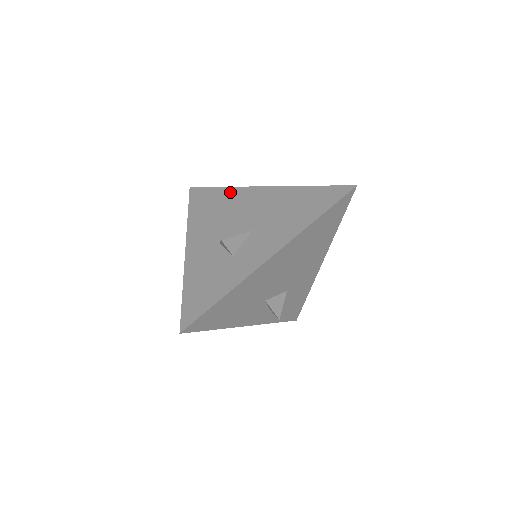
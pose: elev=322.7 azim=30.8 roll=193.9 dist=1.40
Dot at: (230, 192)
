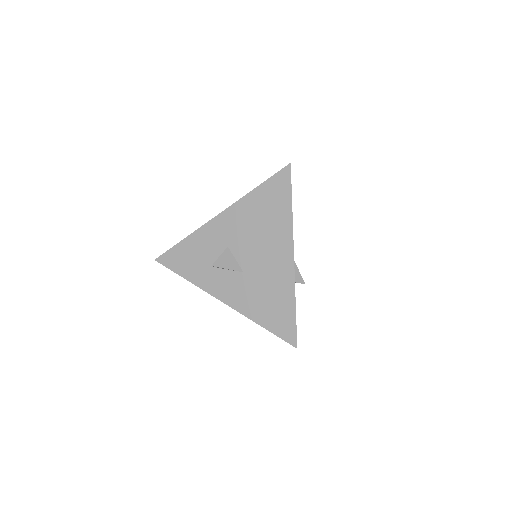
Dot at: (285, 222)
